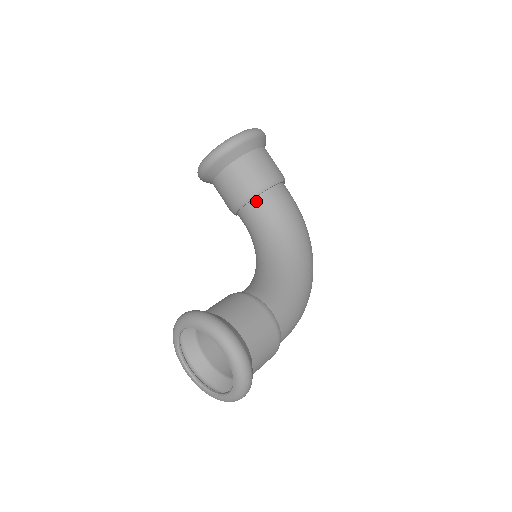
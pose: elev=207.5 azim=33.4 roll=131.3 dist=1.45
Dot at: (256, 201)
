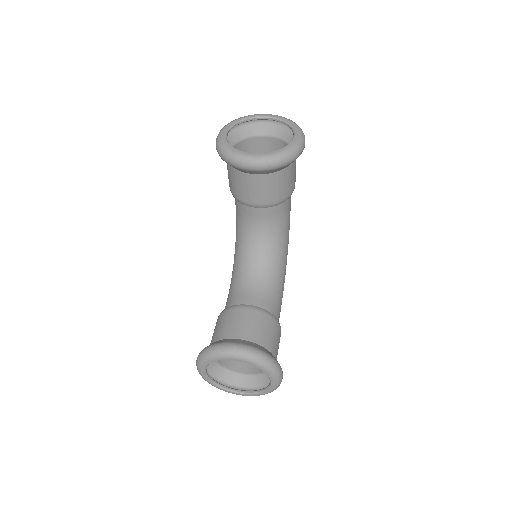
Dot at: (275, 207)
